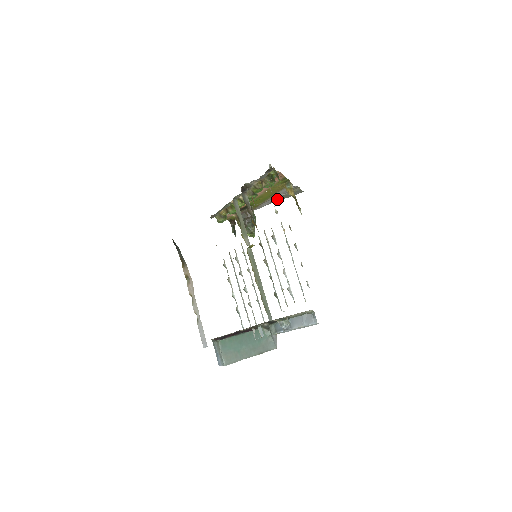
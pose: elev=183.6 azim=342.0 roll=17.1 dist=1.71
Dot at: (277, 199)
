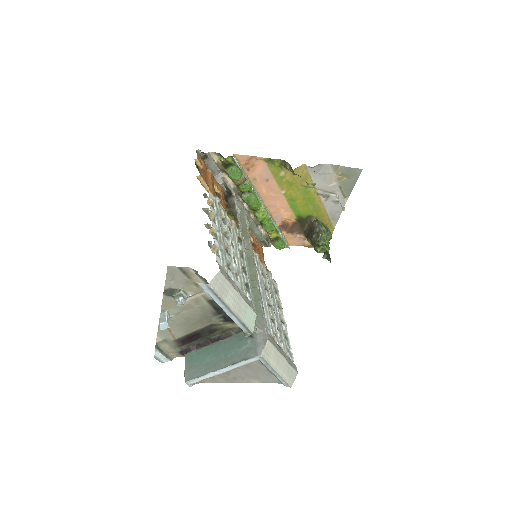
Dot at: (341, 195)
